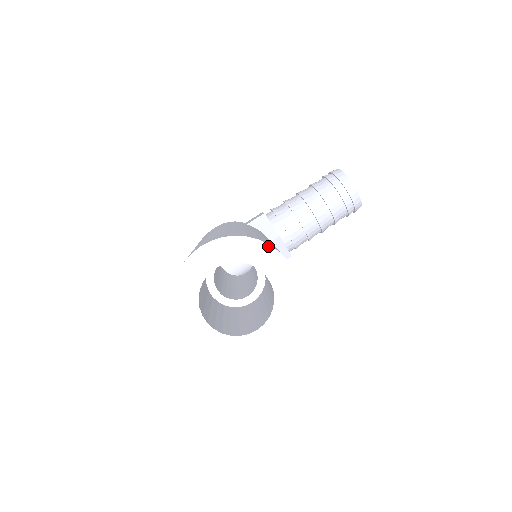
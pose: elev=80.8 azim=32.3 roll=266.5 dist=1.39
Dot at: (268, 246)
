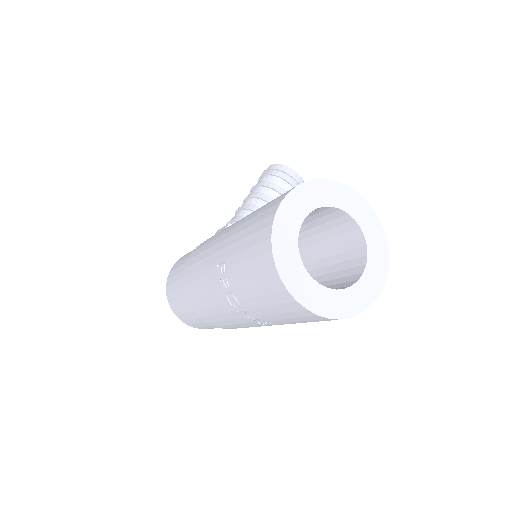
Dot at: (338, 183)
